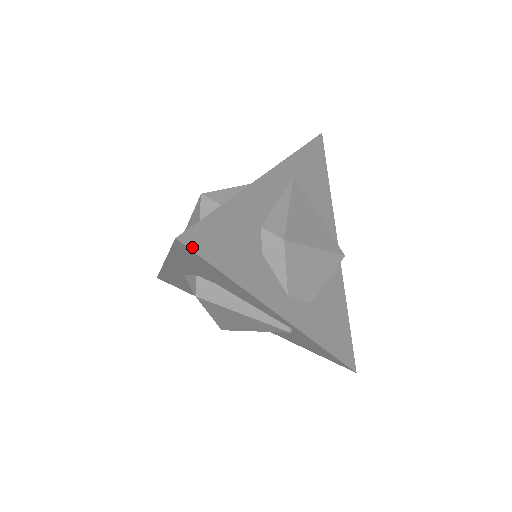
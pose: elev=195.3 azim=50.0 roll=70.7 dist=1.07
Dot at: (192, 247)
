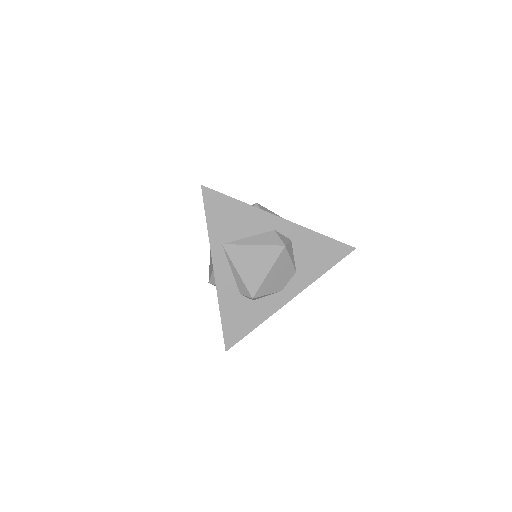
Dot at: (232, 345)
